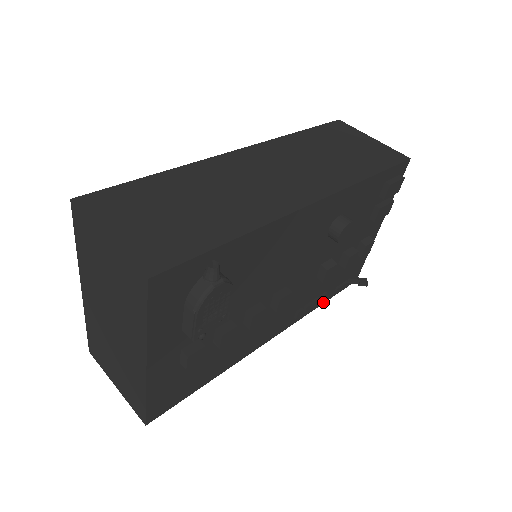
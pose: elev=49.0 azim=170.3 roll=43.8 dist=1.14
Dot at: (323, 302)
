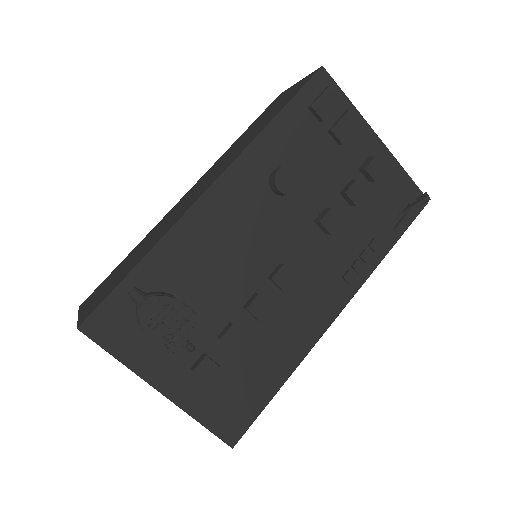
Dot at: (389, 249)
